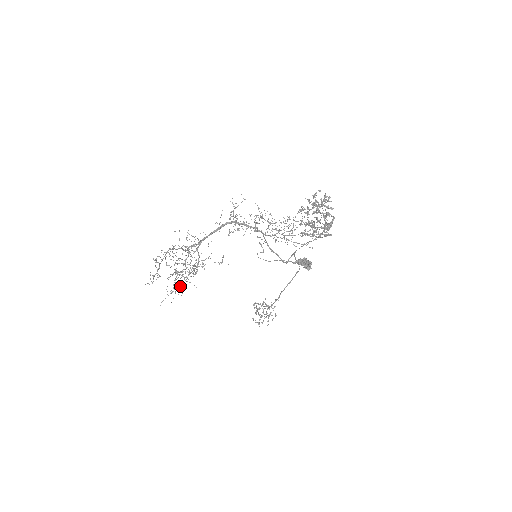
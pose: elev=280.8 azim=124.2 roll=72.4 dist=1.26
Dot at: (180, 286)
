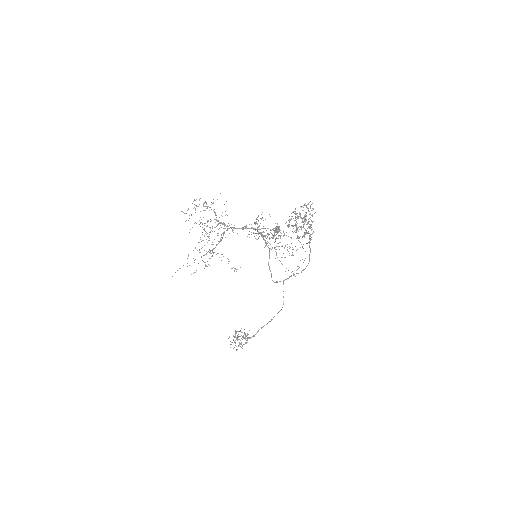
Dot at: occluded
